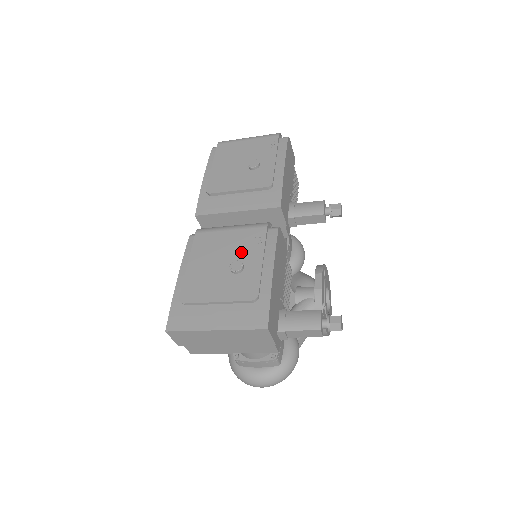
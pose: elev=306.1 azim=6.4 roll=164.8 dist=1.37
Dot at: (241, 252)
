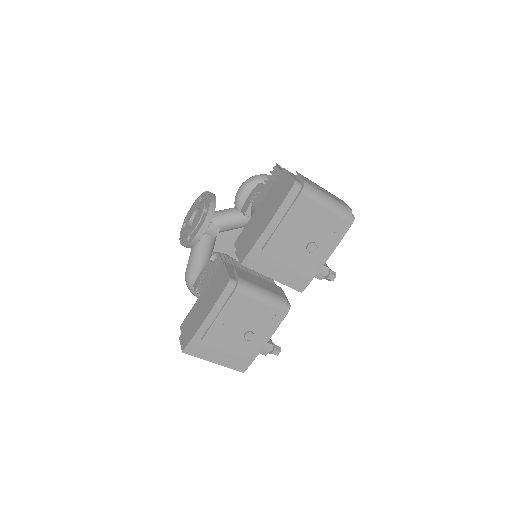
Dot at: (257, 324)
